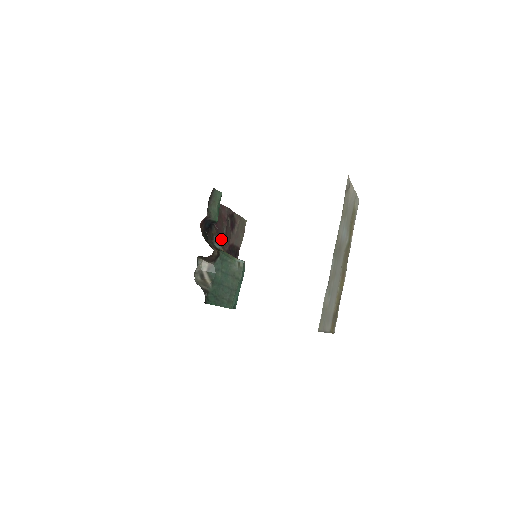
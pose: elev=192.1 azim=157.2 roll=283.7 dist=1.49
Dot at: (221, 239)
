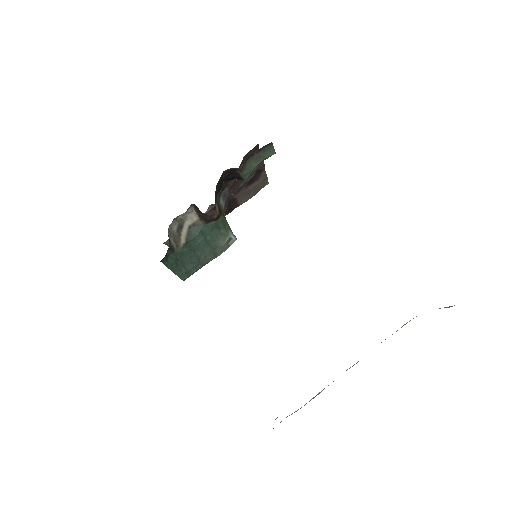
Dot at: (231, 194)
